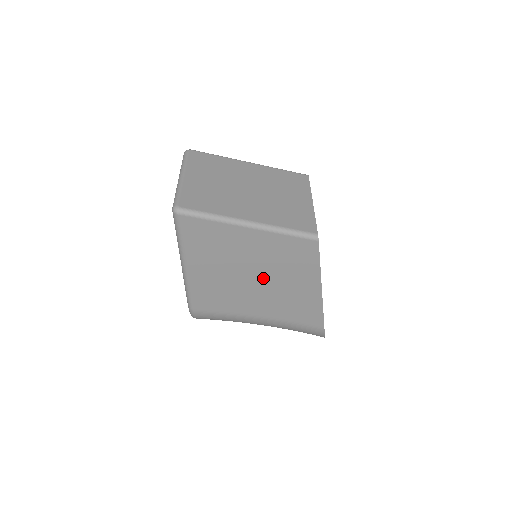
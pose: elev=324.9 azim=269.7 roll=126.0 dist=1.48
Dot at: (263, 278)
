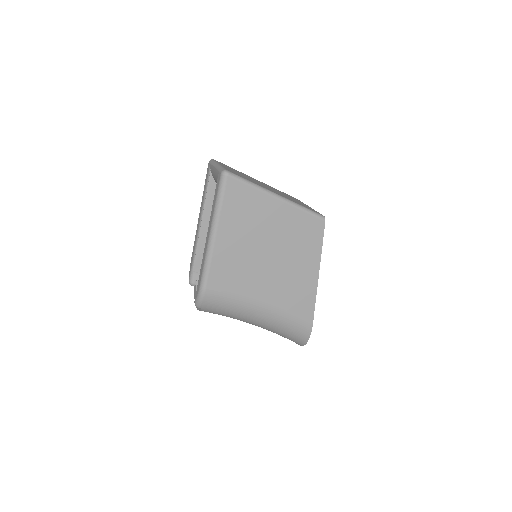
Dot at: (276, 255)
